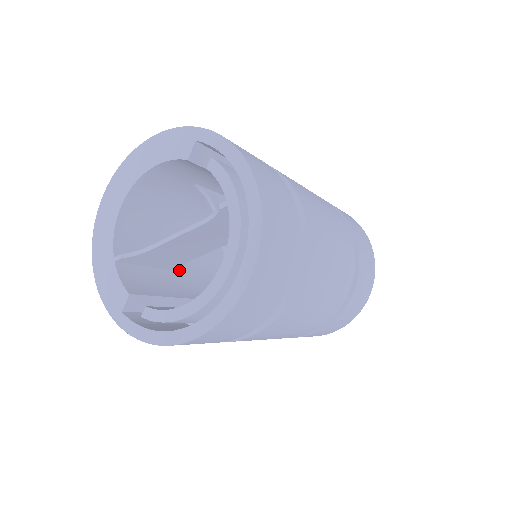
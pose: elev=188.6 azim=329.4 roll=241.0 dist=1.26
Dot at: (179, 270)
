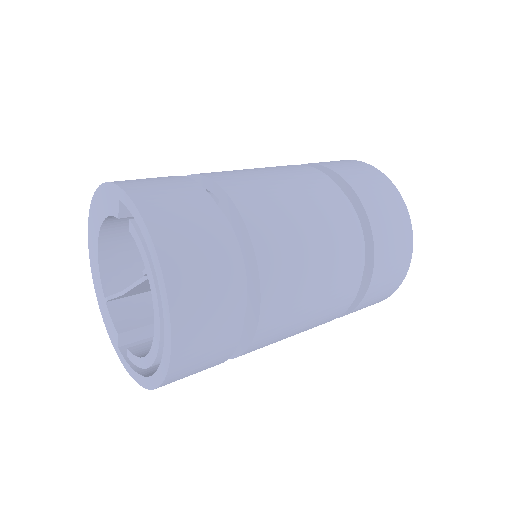
Dot at: occluded
